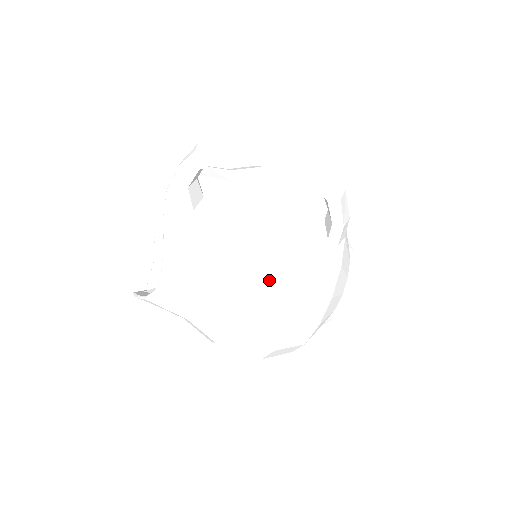
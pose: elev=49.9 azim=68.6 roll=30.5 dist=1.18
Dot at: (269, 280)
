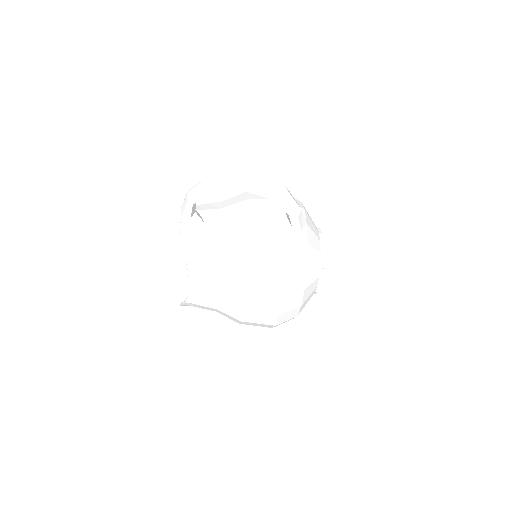
Dot at: (258, 264)
